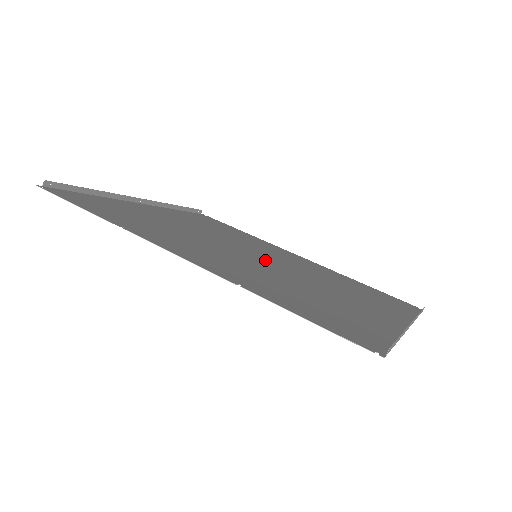
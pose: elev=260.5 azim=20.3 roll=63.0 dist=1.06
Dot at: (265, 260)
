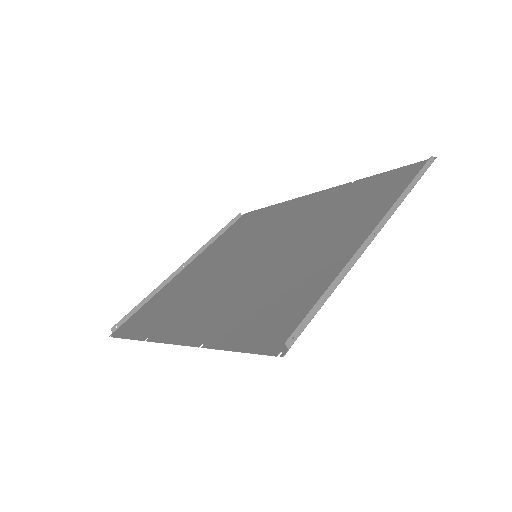
Dot at: (261, 256)
